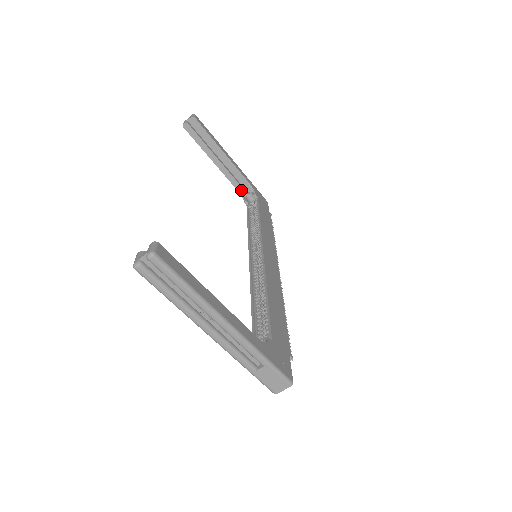
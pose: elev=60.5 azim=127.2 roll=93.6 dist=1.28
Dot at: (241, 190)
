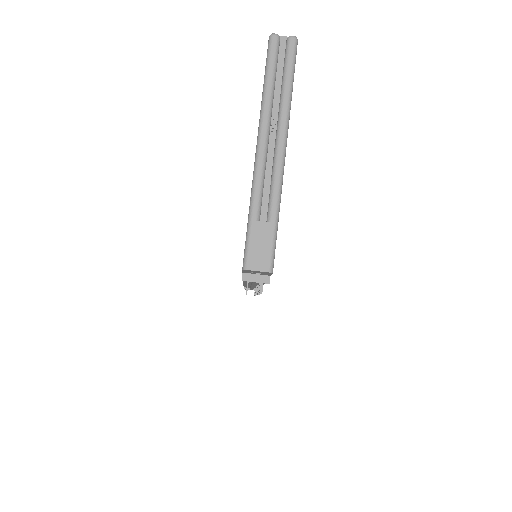
Dot at: occluded
